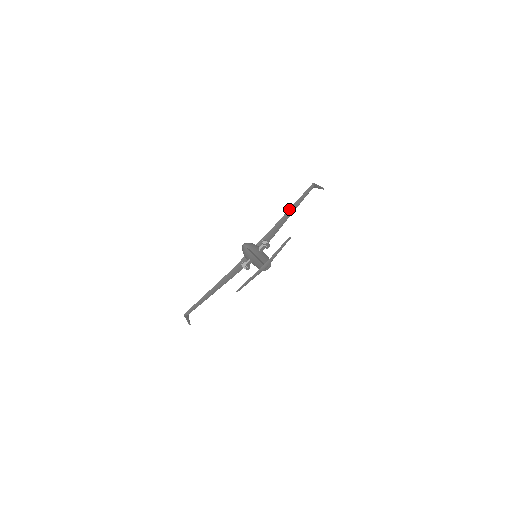
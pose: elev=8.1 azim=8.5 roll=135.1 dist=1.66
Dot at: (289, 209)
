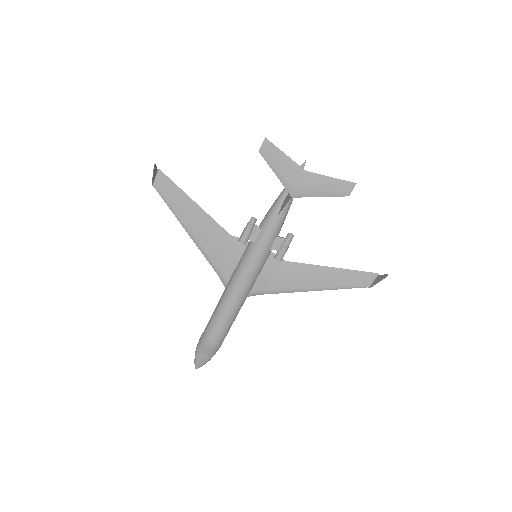
Dot at: (332, 268)
